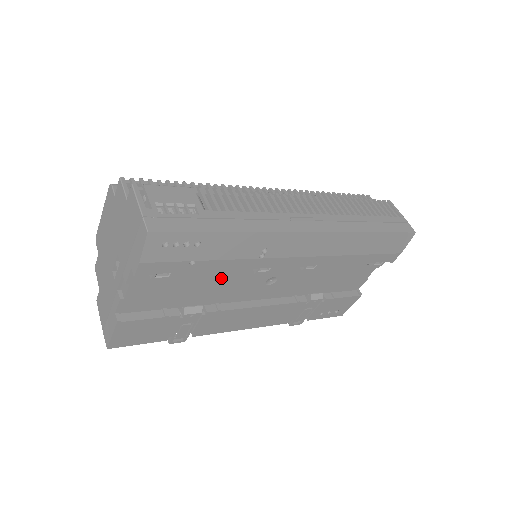
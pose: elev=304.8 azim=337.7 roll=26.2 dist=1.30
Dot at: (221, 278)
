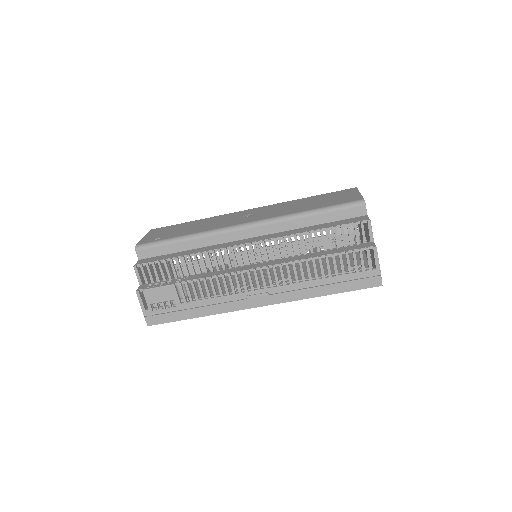
Dot at: occluded
